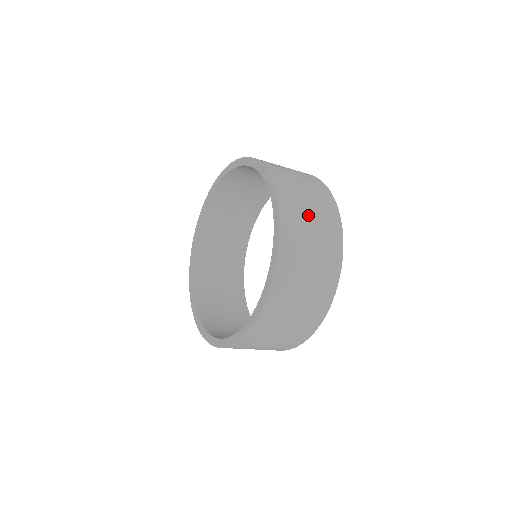
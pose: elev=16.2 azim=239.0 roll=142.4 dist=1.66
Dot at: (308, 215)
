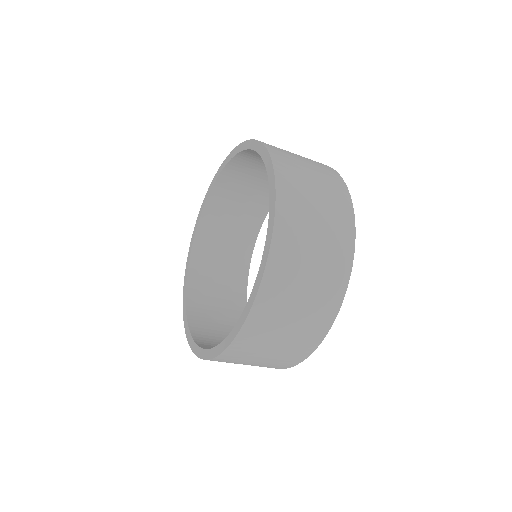
Dot at: occluded
